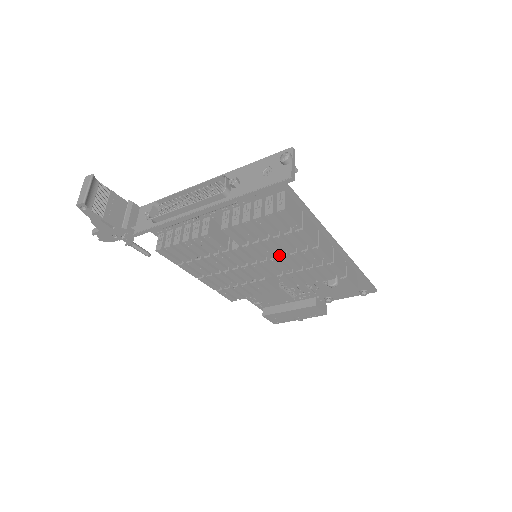
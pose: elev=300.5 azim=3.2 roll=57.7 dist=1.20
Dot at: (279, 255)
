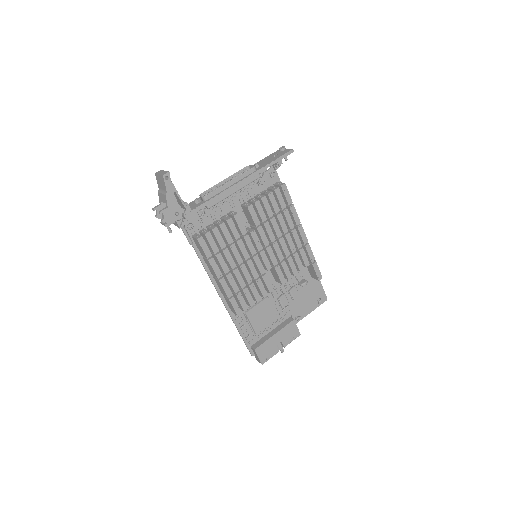
Dot at: (278, 237)
